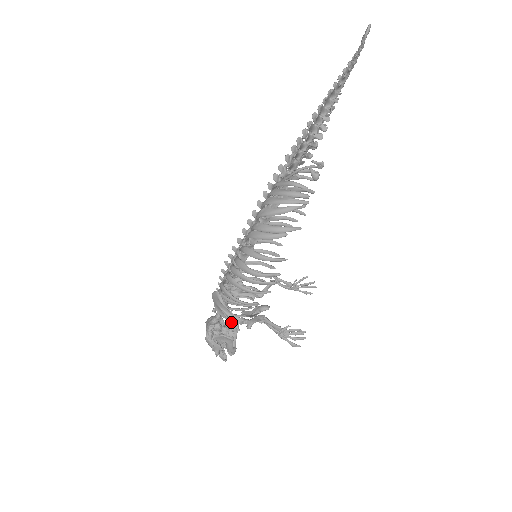
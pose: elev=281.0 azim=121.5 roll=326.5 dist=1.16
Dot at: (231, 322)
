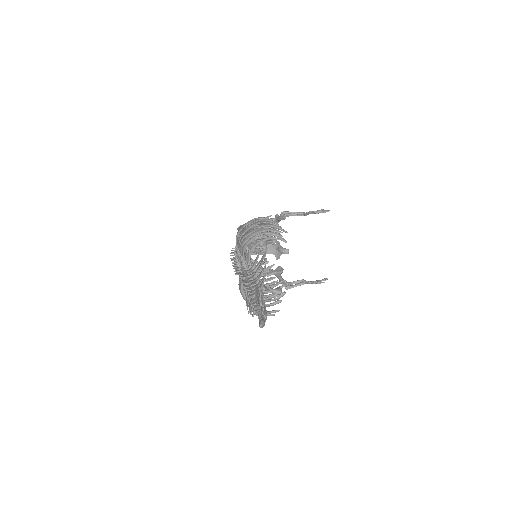
Dot at: occluded
